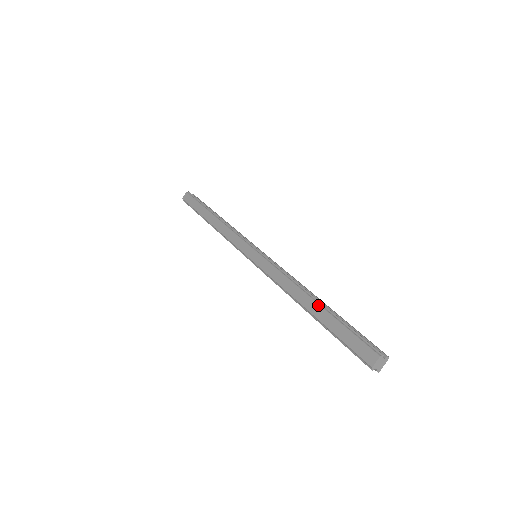
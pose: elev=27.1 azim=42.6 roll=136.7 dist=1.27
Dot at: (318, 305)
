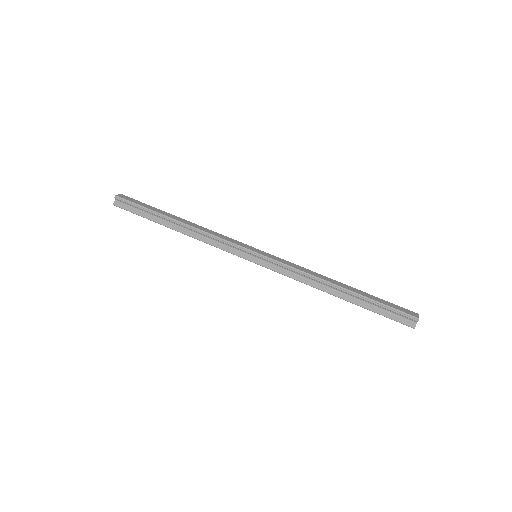
Dot at: (352, 287)
